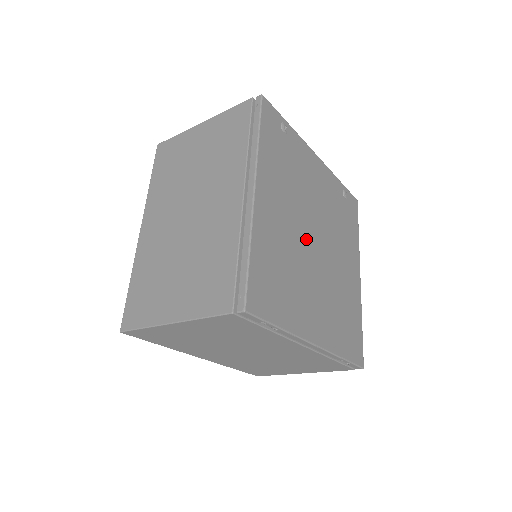
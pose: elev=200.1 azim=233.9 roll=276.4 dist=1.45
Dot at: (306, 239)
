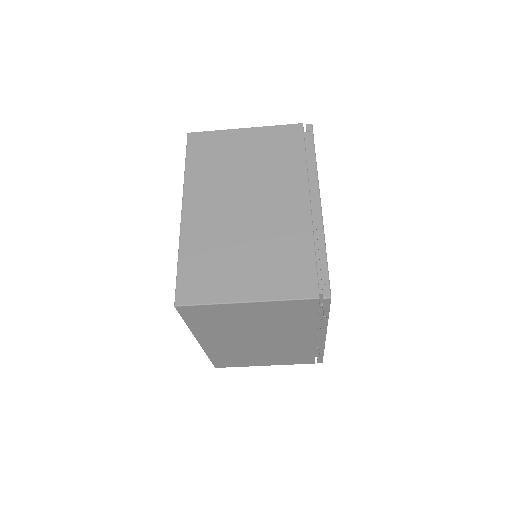
Dot at: occluded
